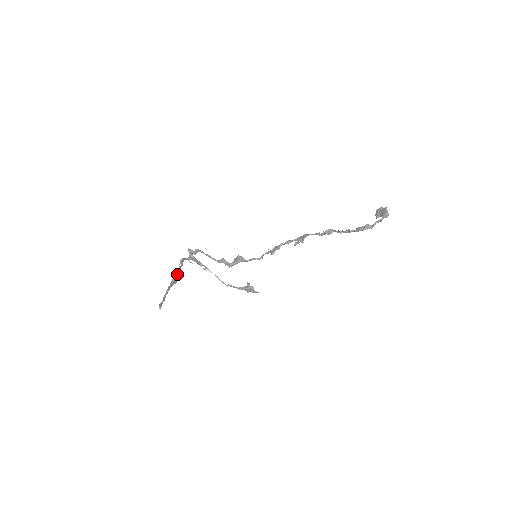
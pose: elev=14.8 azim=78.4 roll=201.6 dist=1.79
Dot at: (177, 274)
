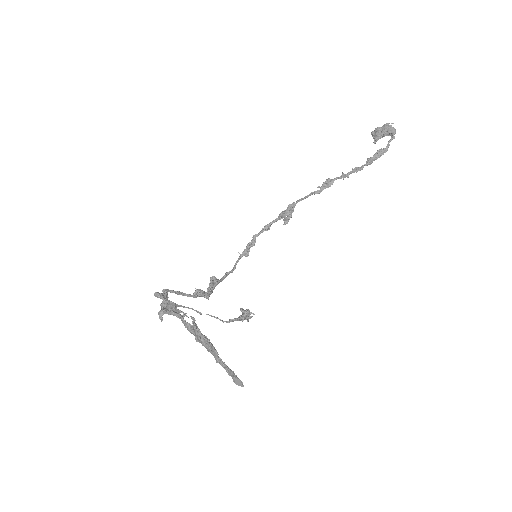
Dot at: (196, 326)
